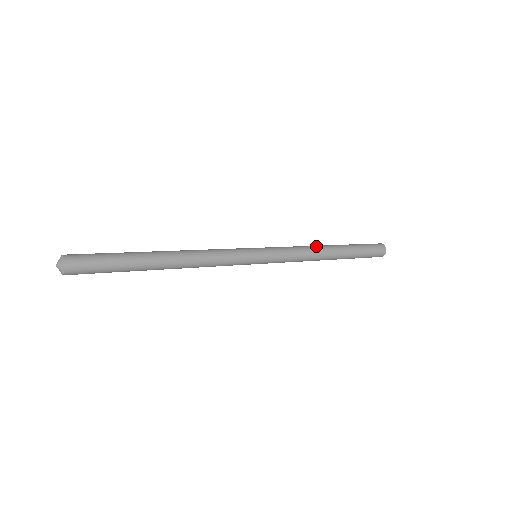
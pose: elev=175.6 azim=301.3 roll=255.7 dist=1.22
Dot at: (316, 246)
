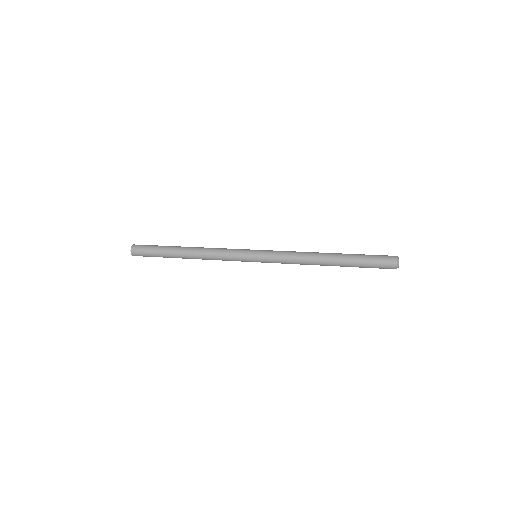
Dot at: (312, 254)
